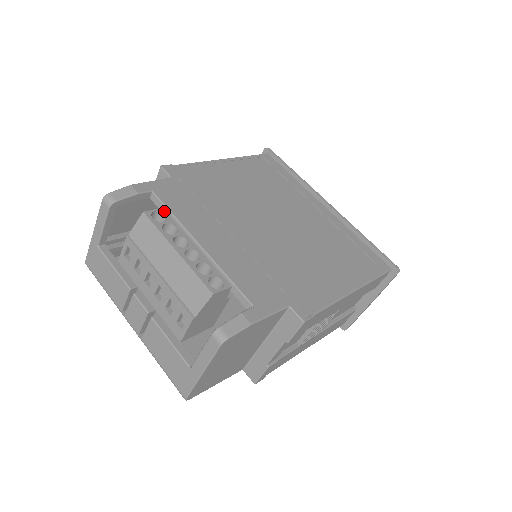
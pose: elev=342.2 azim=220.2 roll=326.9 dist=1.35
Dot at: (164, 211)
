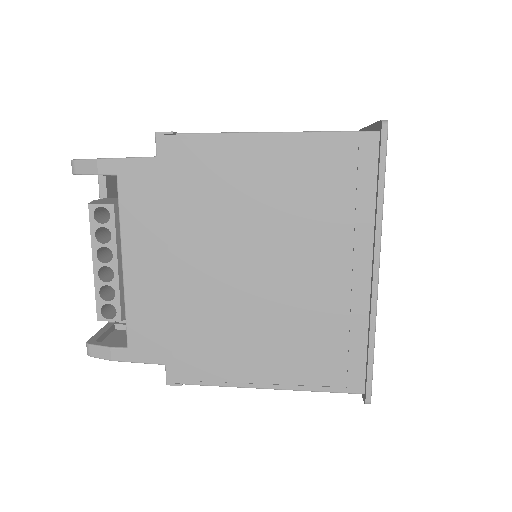
Dot at: (112, 209)
